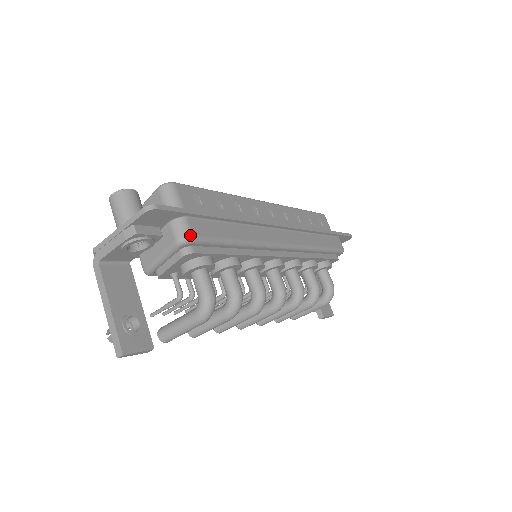
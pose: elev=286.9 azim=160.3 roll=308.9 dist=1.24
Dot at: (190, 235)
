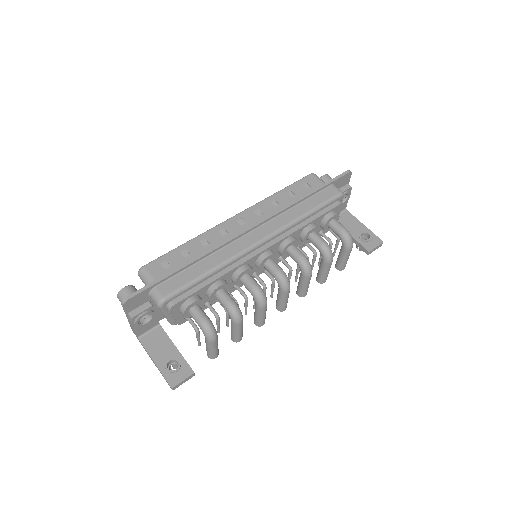
Dot at: (161, 298)
